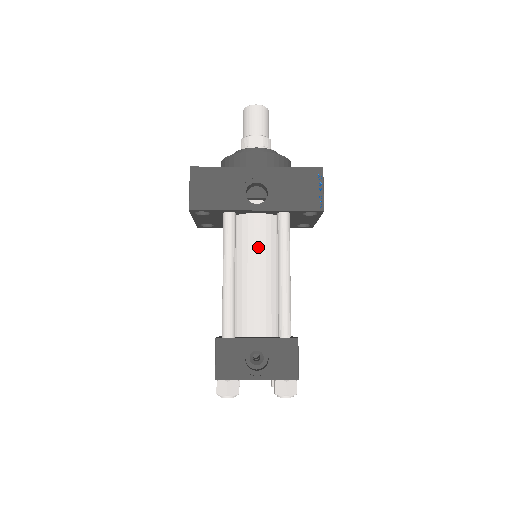
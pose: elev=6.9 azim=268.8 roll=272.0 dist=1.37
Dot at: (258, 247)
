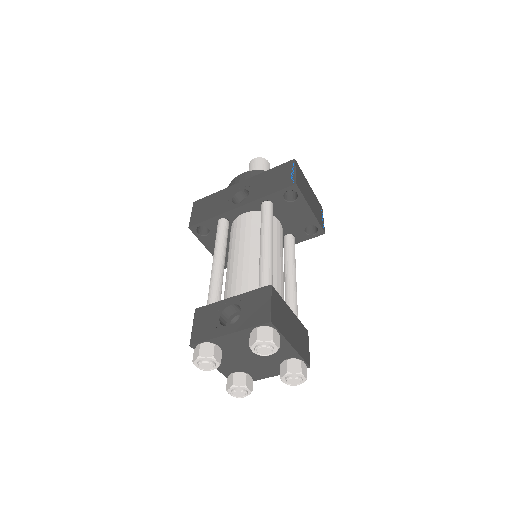
Dot at: (244, 235)
